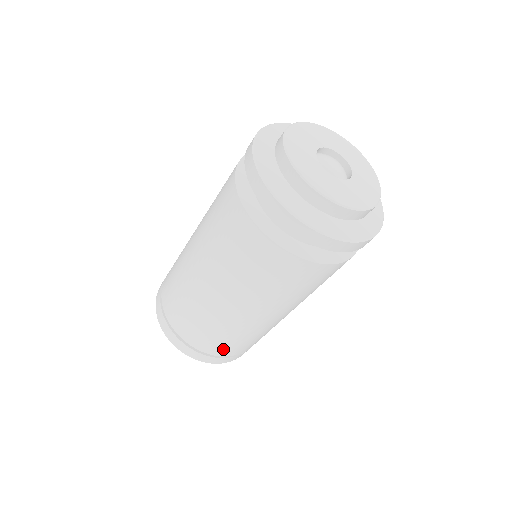
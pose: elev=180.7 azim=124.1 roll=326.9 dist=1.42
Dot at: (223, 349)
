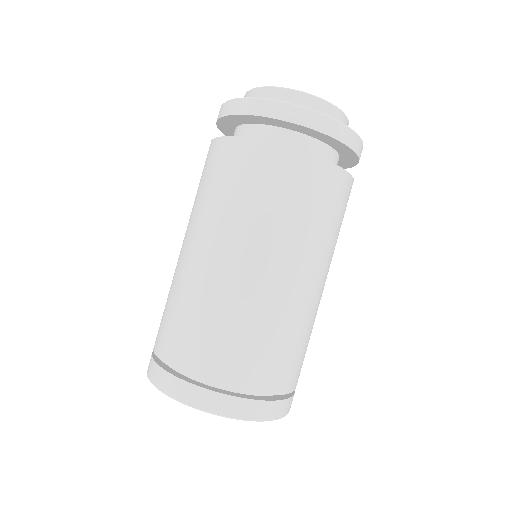
Dot at: (248, 370)
